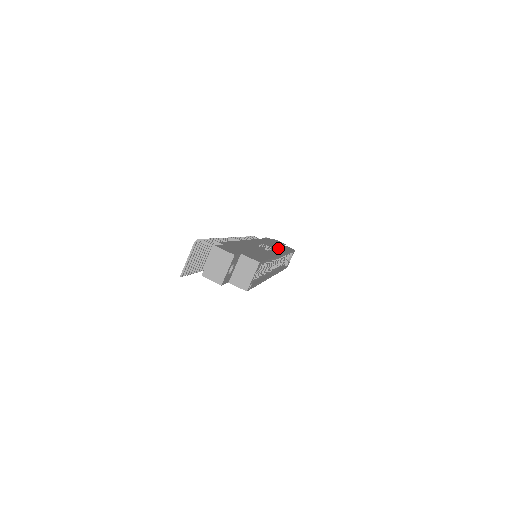
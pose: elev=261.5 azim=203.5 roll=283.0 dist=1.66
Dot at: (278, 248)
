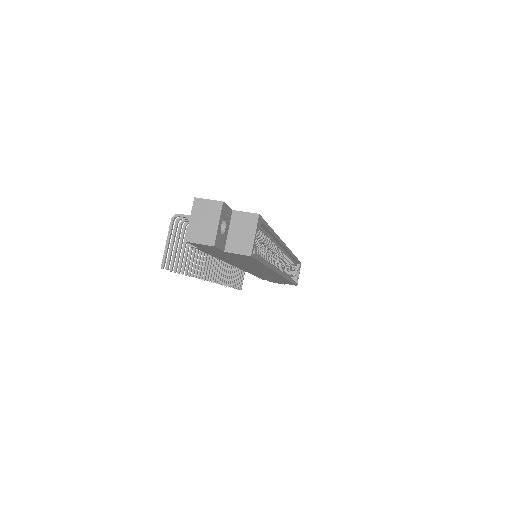
Dot at: occluded
